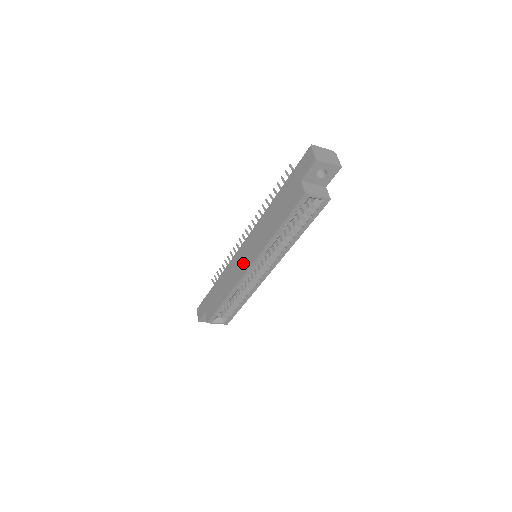
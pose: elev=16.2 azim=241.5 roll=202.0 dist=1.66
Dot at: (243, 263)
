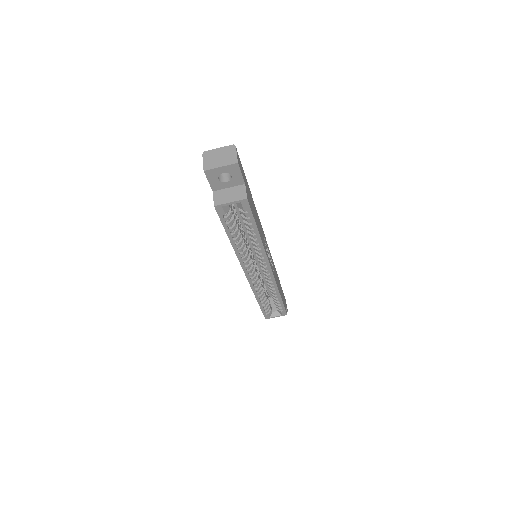
Dot at: occluded
